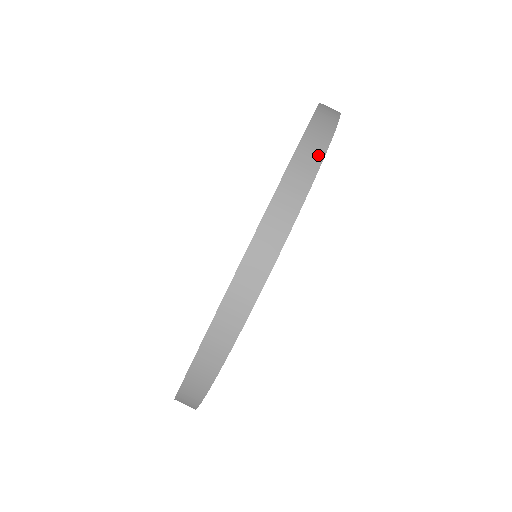
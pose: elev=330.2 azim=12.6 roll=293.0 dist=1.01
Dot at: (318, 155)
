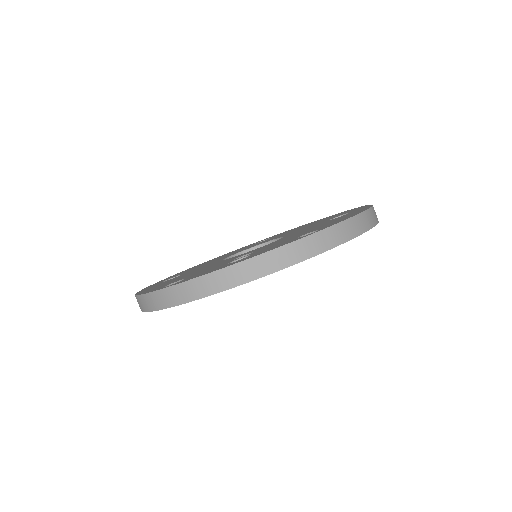
Dot at: (372, 223)
